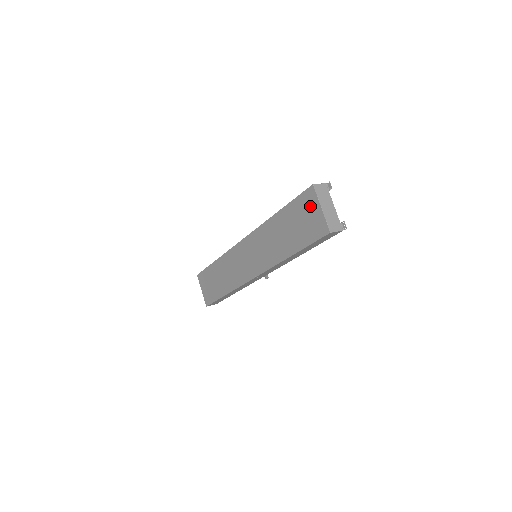
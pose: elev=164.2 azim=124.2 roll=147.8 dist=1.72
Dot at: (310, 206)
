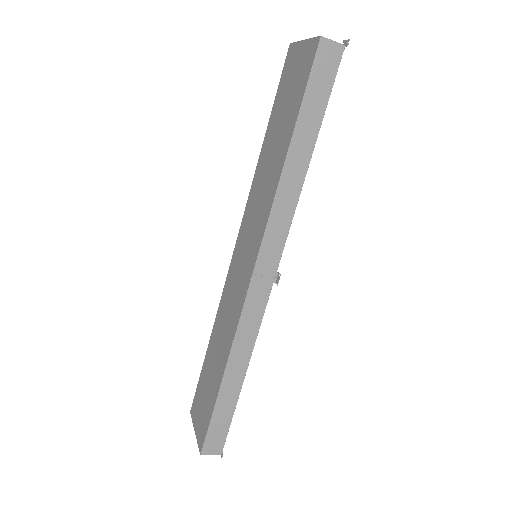
Dot at: (293, 63)
